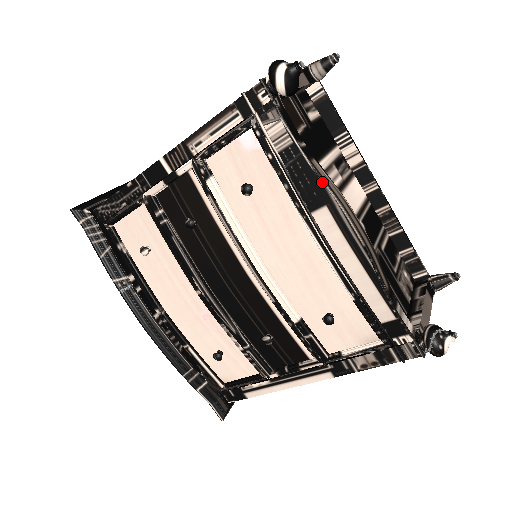
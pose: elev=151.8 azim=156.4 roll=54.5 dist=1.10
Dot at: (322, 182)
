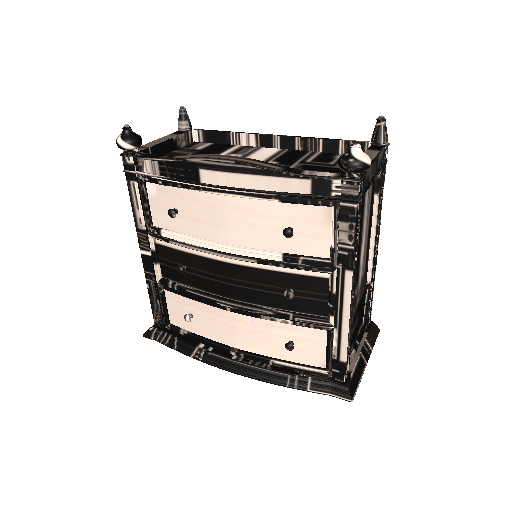
Dot at: (183, 160)
